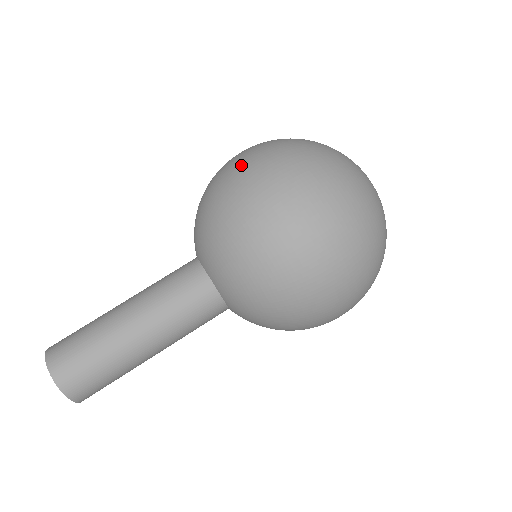
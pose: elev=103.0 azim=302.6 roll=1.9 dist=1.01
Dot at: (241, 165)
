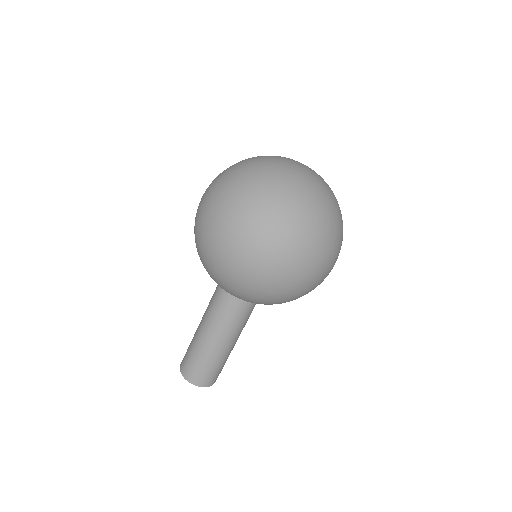
Dot at: (252, 268)
